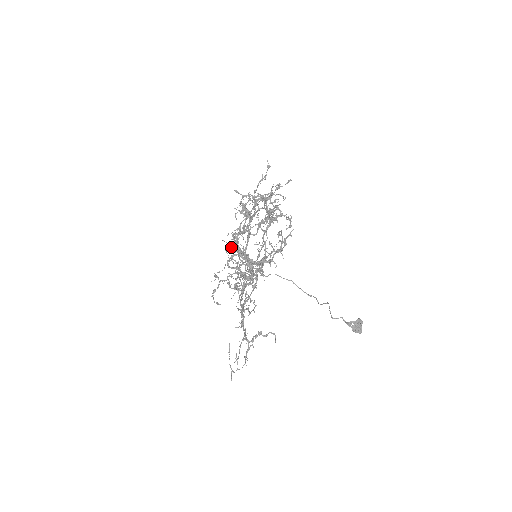
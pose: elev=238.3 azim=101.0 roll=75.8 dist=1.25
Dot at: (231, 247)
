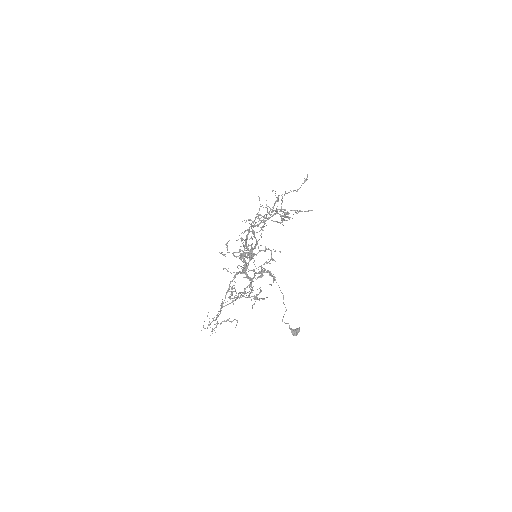
Dot at: occluded
